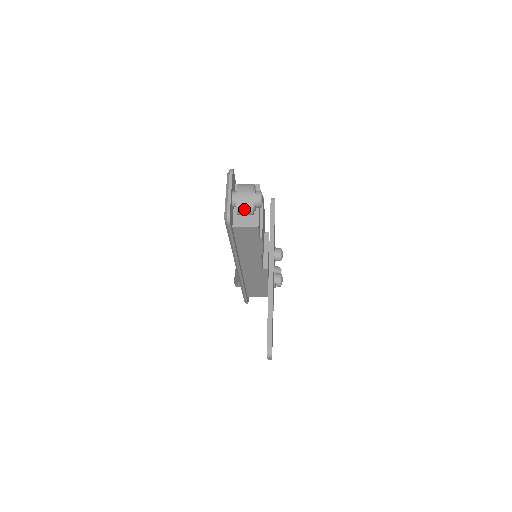
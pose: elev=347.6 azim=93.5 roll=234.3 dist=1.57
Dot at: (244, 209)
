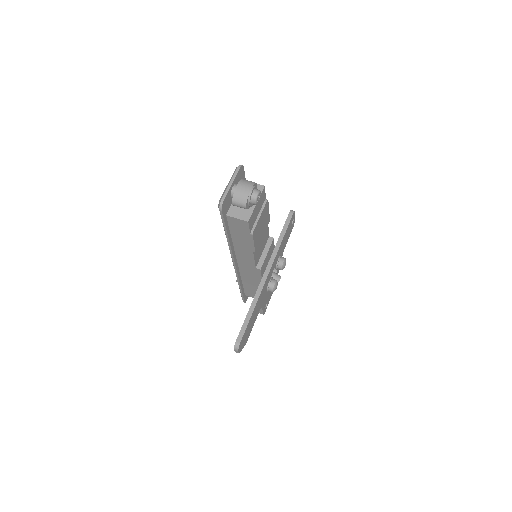
Dot at: (239, 201)
